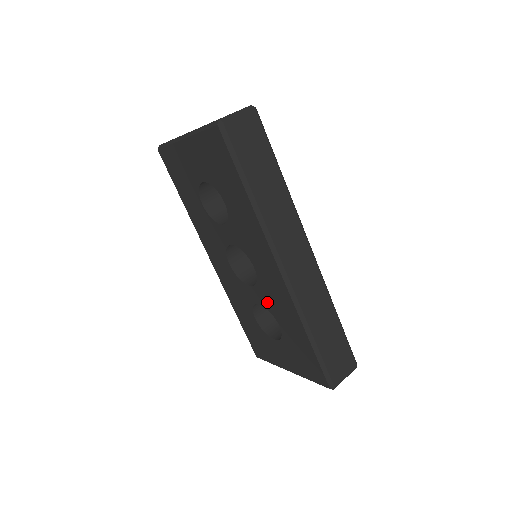
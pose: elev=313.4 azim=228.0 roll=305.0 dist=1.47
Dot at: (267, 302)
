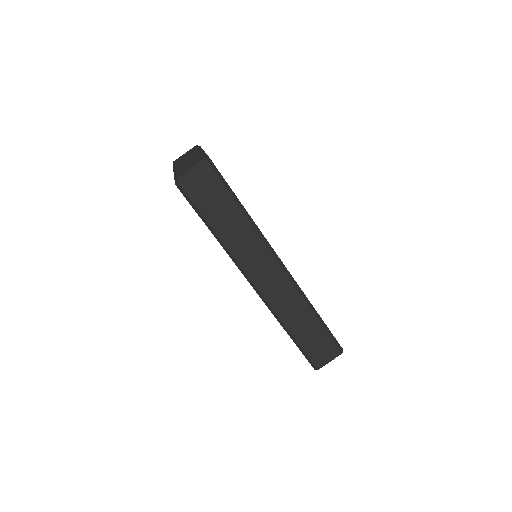
Dot at: occluded
